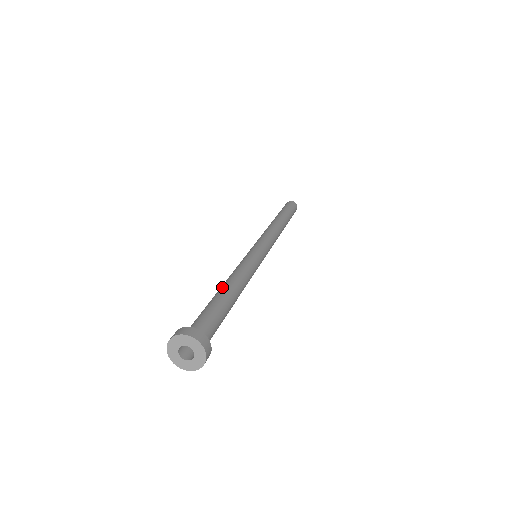
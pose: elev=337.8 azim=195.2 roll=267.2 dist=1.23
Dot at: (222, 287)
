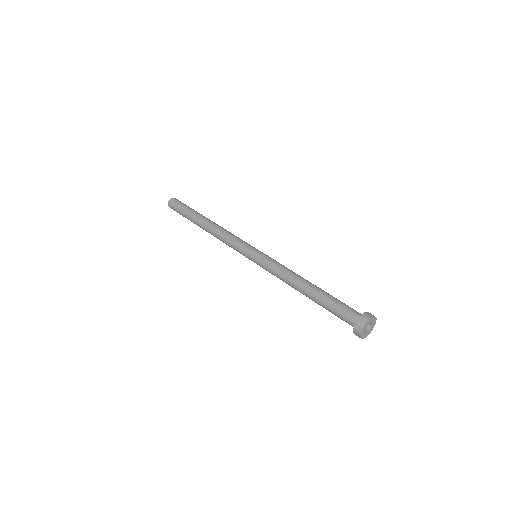
Dot at: (304, 293)
